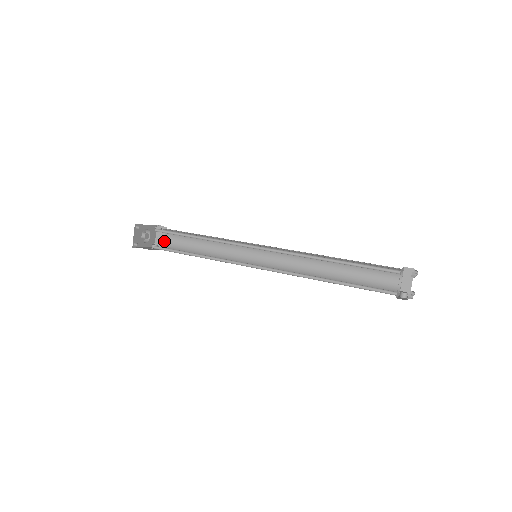
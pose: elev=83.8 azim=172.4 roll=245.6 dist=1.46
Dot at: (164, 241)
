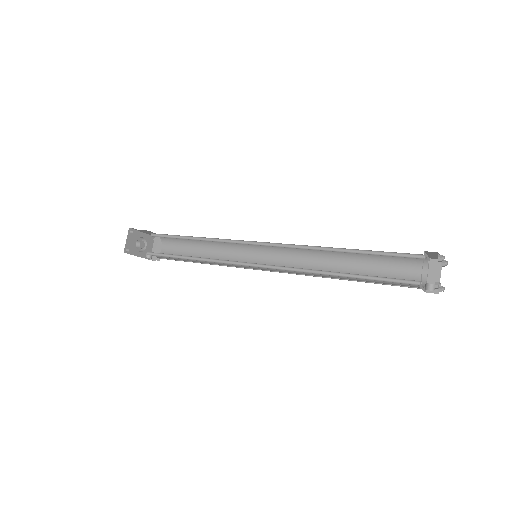
Dot at: (160, 251)
